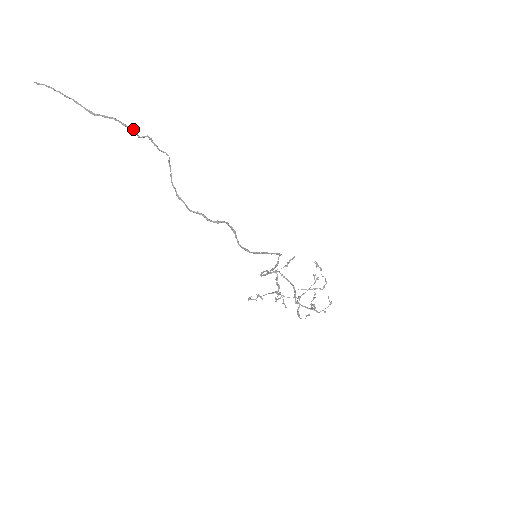
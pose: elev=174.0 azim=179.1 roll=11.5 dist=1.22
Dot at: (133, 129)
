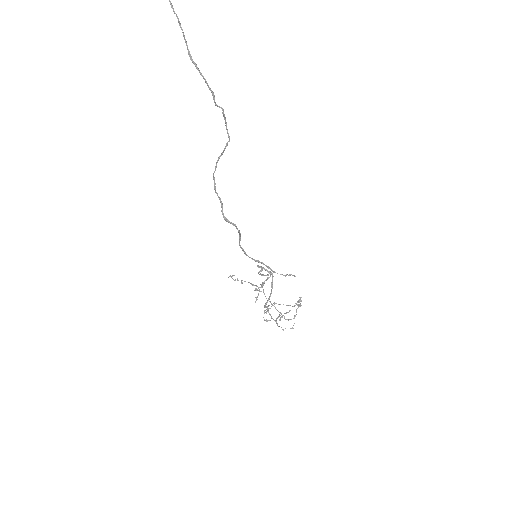
Dot at: (214, 95)
